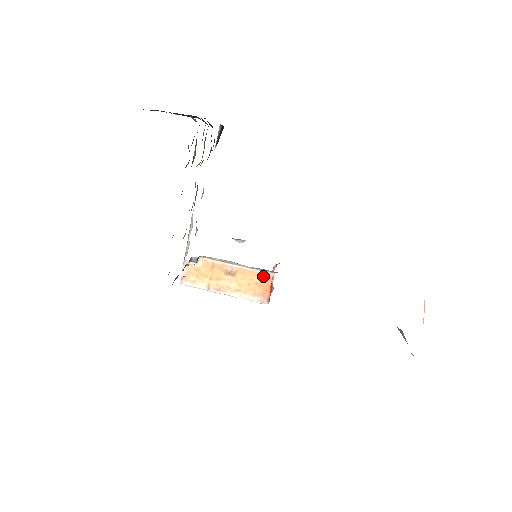
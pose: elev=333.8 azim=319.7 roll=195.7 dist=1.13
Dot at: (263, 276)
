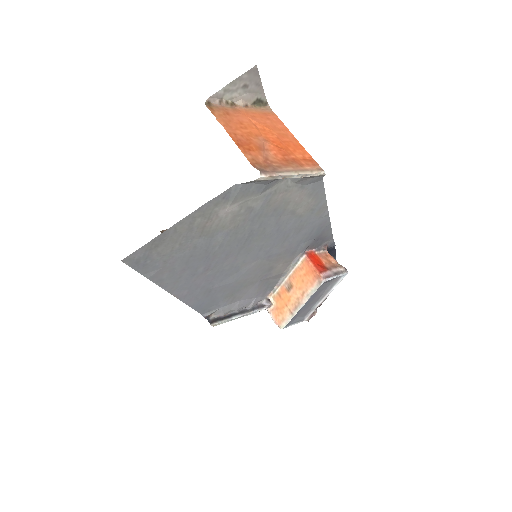
Dot at: (302, 265)
